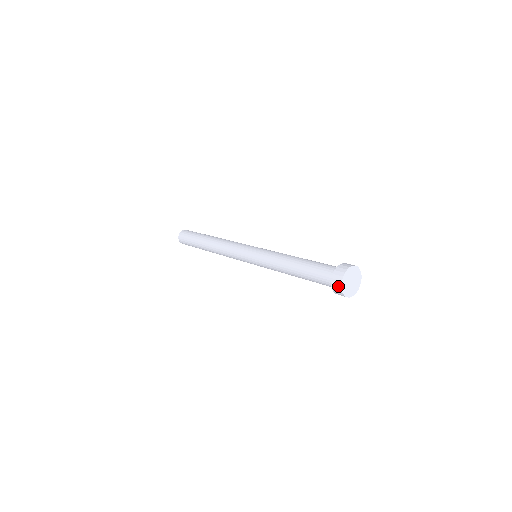
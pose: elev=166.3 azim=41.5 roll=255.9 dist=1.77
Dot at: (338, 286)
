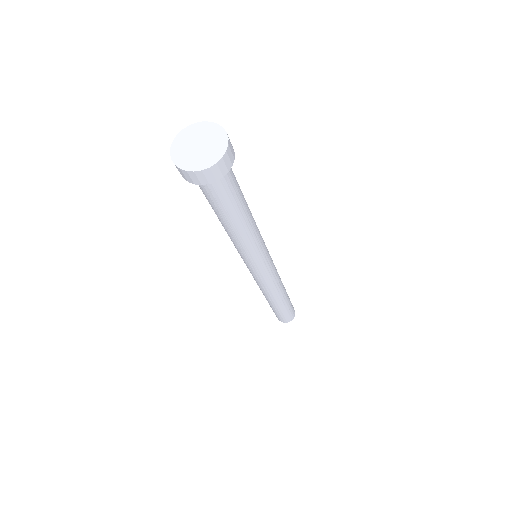
Dot at: (183, 136)
